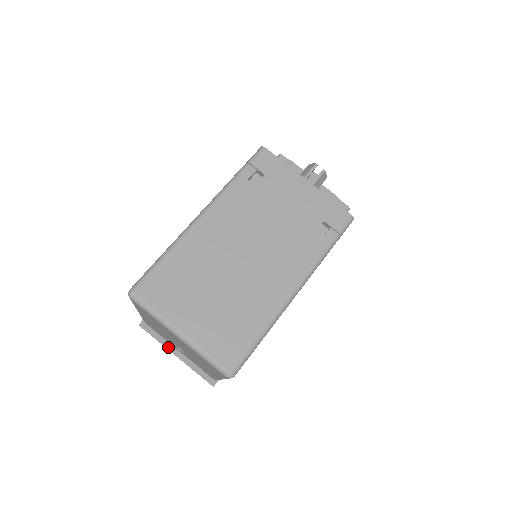
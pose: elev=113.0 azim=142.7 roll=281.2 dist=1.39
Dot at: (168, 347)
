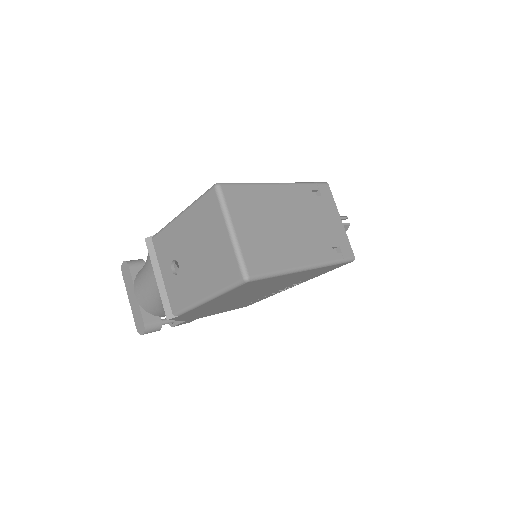
Dot at: (155, 268)
